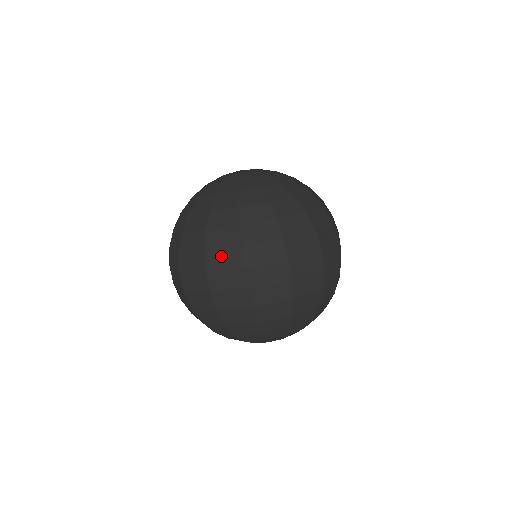
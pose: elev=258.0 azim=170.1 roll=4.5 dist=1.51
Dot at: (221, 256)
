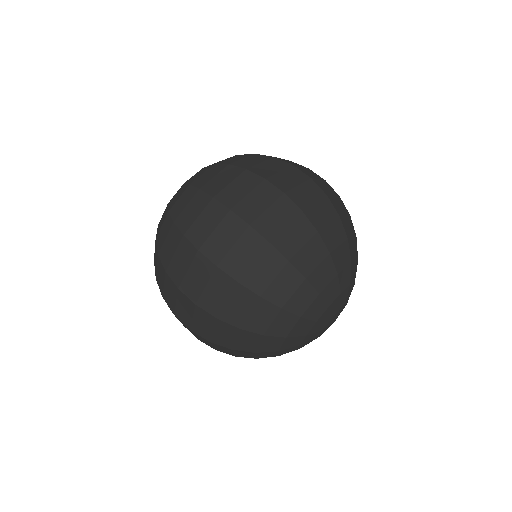
Dot at: (233, 188)
